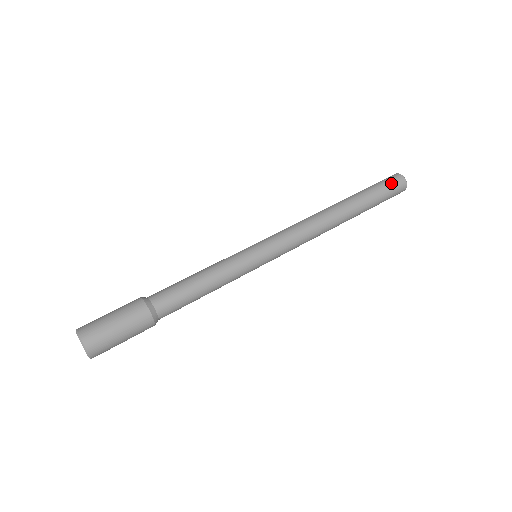
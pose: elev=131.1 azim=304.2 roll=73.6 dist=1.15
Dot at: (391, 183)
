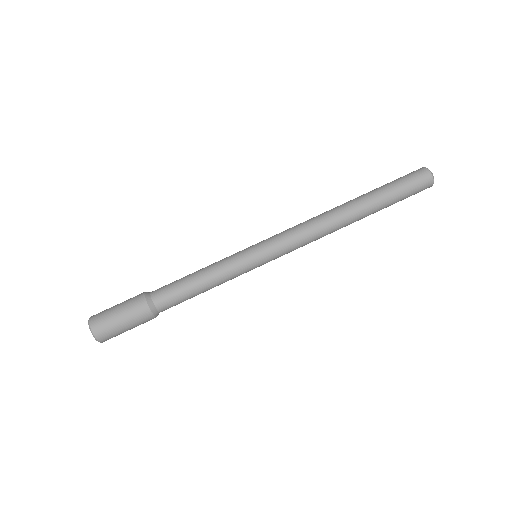
Dot at: (417, 191)
